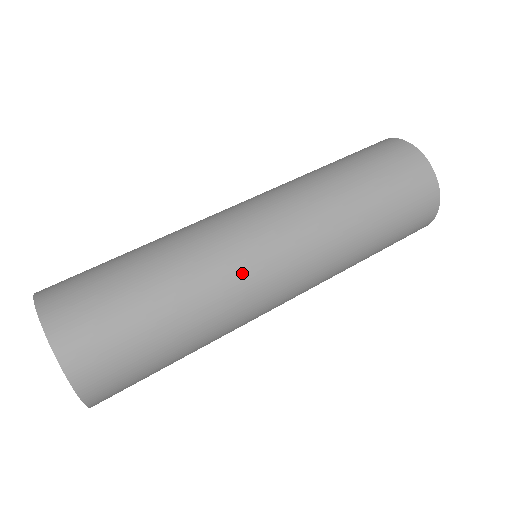
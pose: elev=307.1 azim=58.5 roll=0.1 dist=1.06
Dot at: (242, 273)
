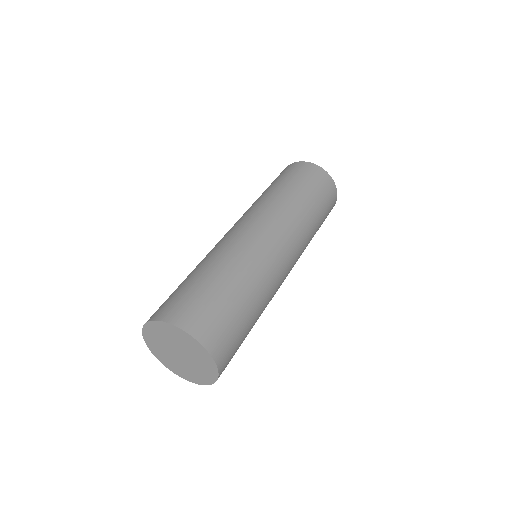
Dot at: (238, 241)
